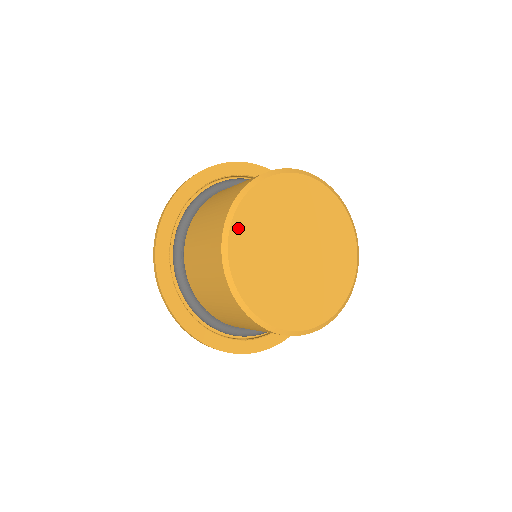
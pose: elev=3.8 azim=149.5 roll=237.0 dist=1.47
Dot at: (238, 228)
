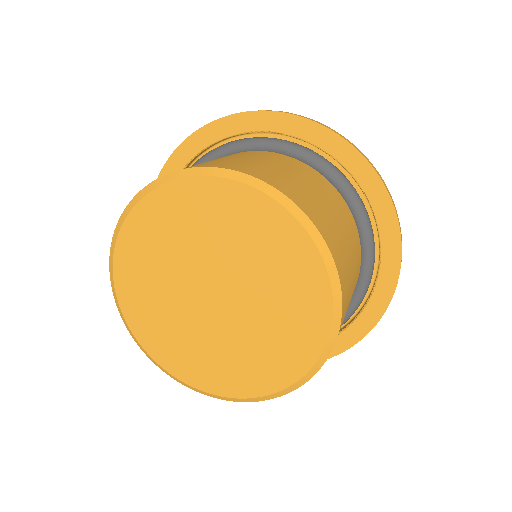
Dot at: (138, 327)
